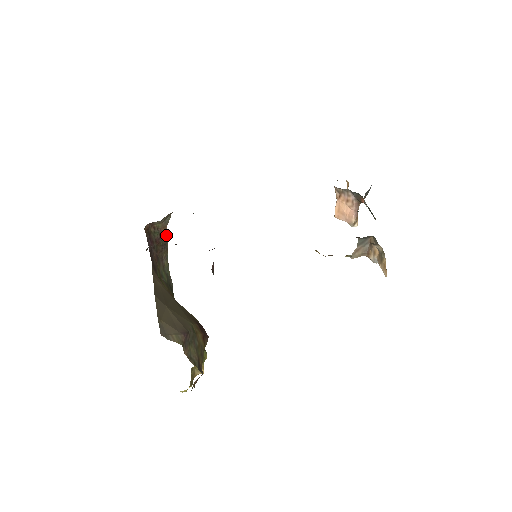
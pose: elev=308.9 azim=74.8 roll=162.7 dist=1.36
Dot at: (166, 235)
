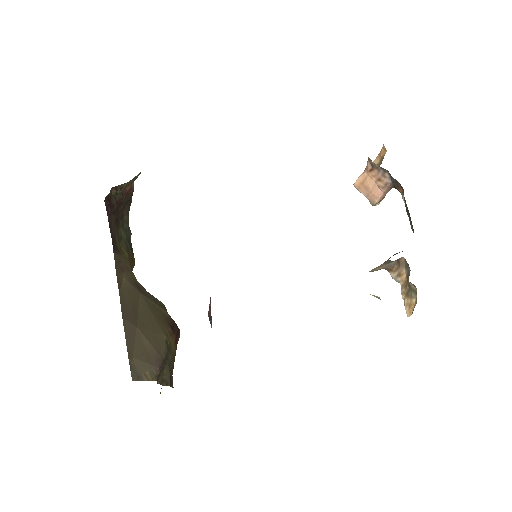
Dot at: (131, 191)
